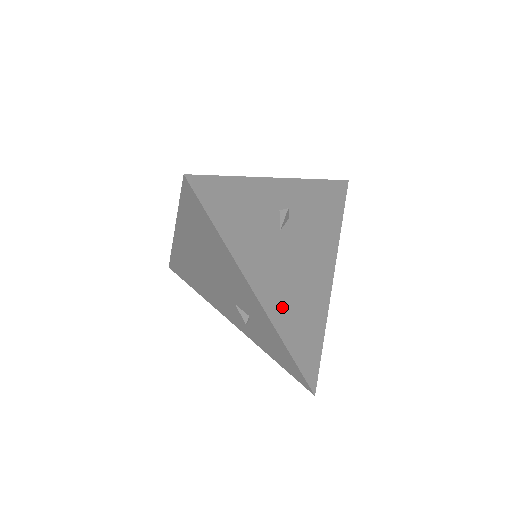
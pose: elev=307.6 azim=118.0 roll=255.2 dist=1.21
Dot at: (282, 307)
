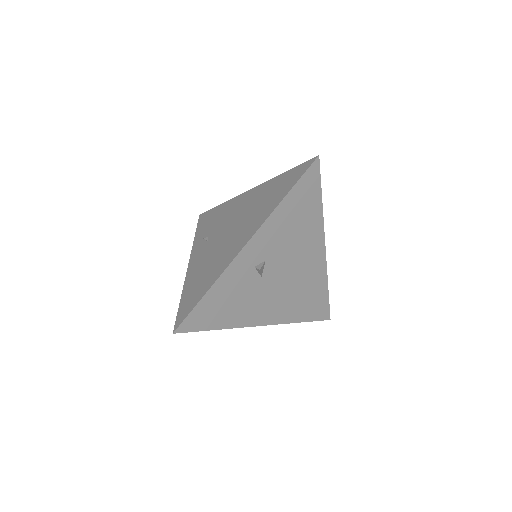
Dot at: (284, 310)
